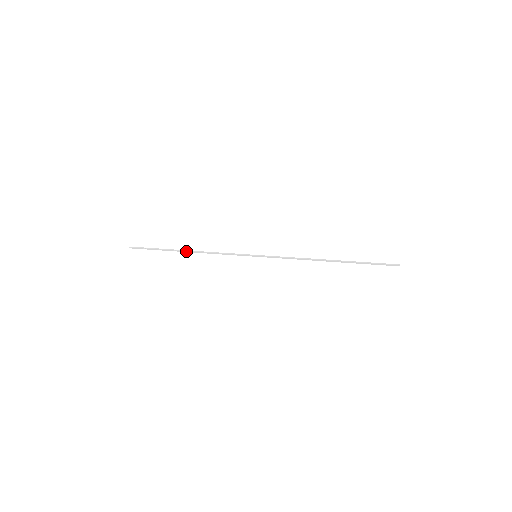
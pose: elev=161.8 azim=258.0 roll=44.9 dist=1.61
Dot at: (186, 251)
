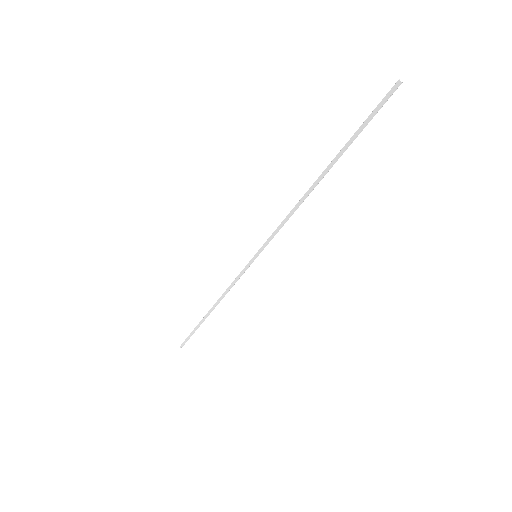
Dot at: (210, 310)
